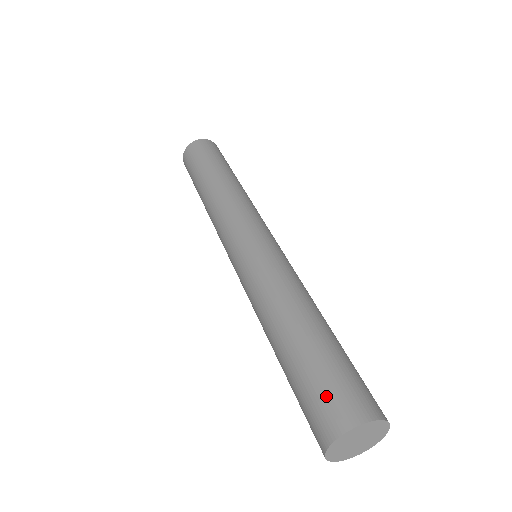
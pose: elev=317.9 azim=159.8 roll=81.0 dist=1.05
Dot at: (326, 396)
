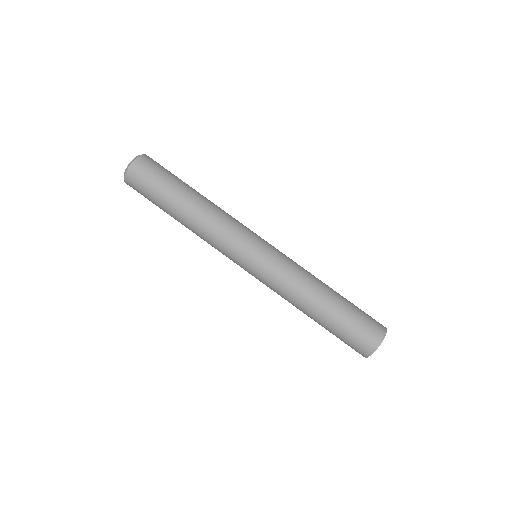
Dot at: (361, 335)
